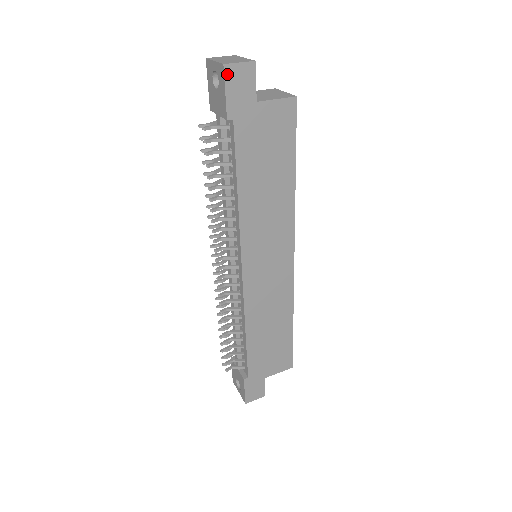
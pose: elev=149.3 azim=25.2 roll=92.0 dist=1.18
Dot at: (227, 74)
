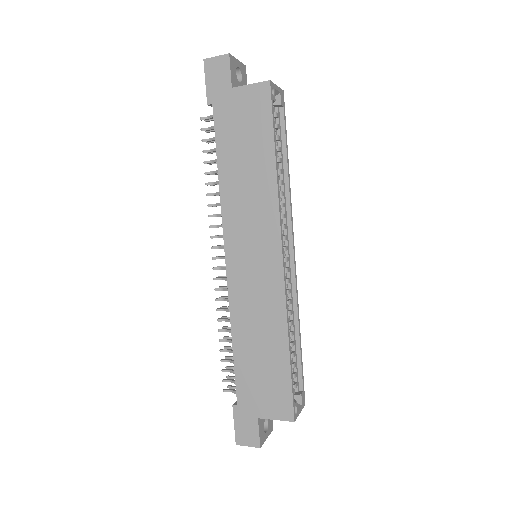
Dot at: (207, 67)
